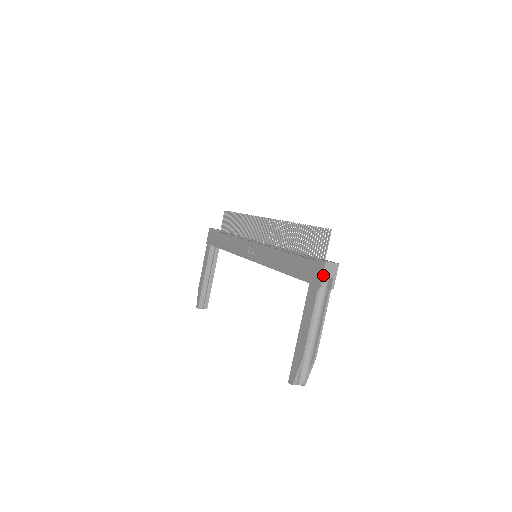
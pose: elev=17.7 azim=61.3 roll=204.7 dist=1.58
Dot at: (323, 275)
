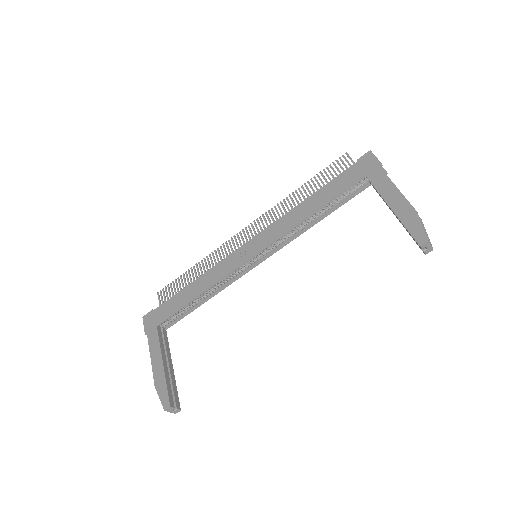
Dot at: (376, 157)
